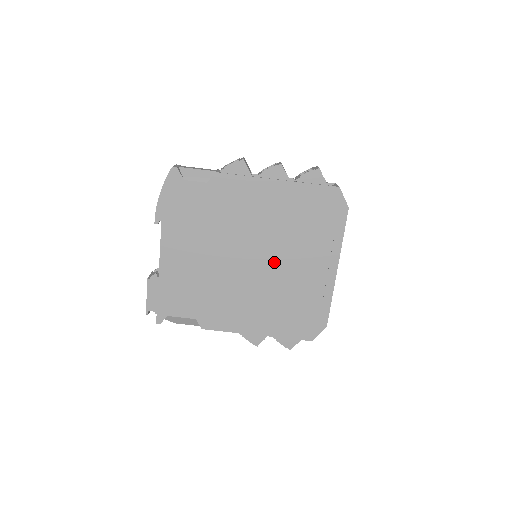
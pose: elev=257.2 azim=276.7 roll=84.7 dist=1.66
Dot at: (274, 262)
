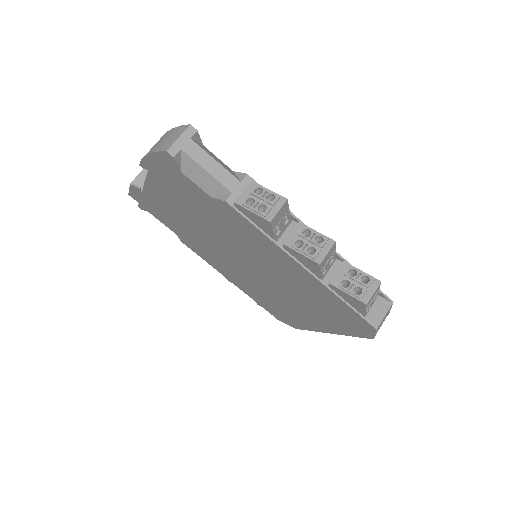
Dot at: (266, 282)
